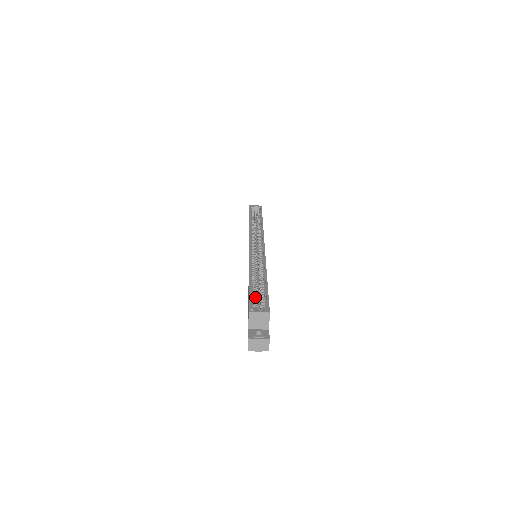
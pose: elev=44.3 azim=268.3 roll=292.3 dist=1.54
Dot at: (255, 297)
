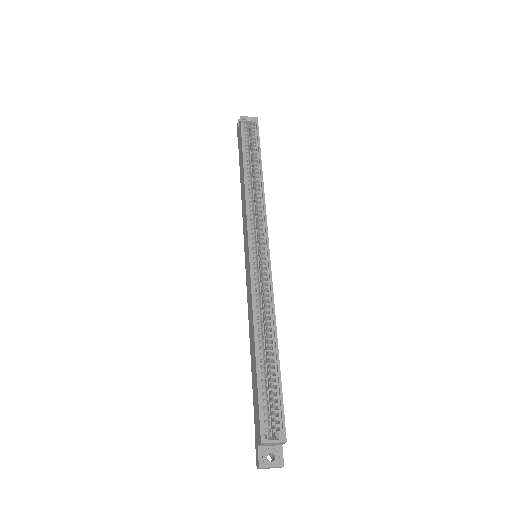
Dot at: (266, 398)
